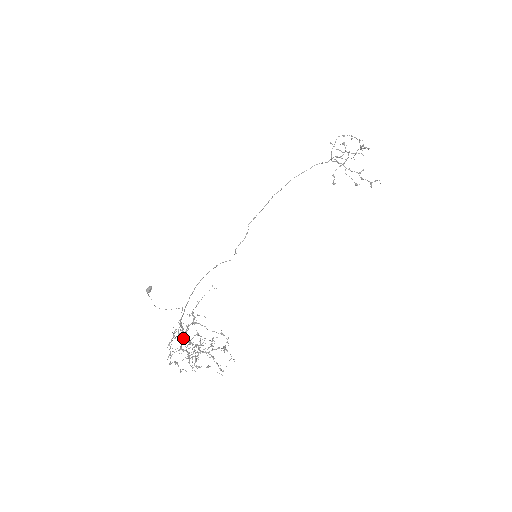
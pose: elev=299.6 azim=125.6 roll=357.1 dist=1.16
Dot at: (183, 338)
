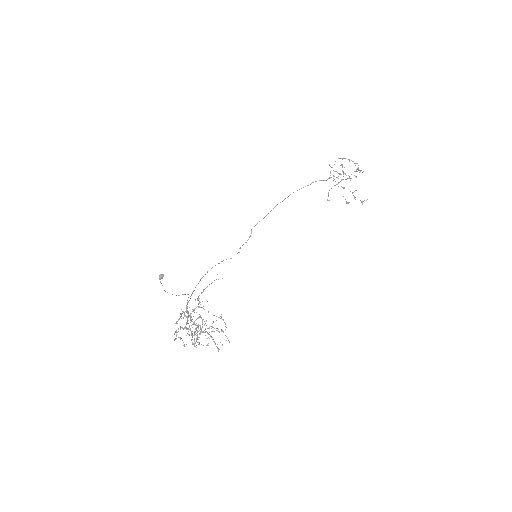
Dot at: occluded
